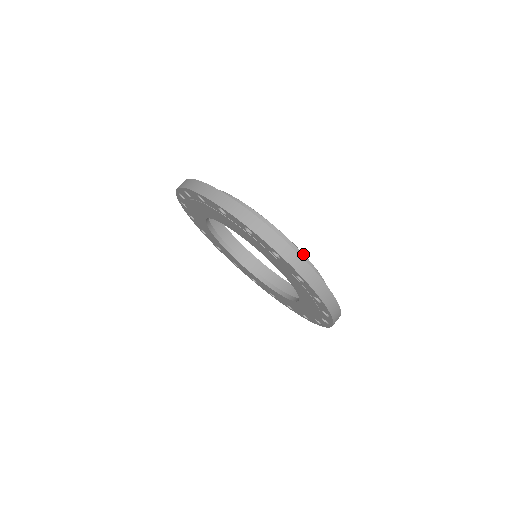
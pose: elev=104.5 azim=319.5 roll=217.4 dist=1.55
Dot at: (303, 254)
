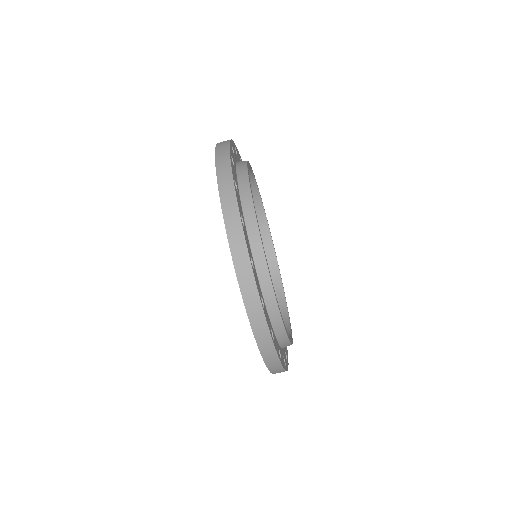
Dot at: occluded
